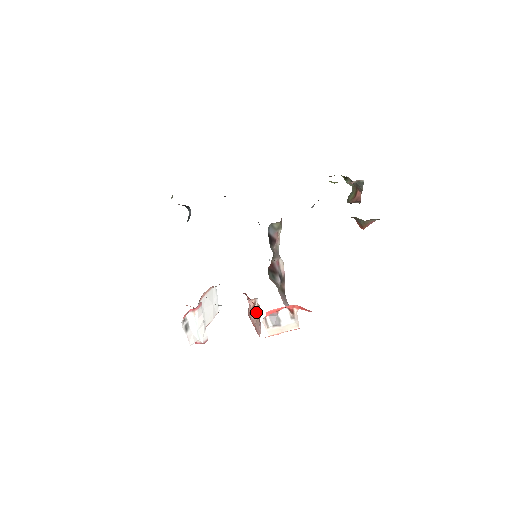
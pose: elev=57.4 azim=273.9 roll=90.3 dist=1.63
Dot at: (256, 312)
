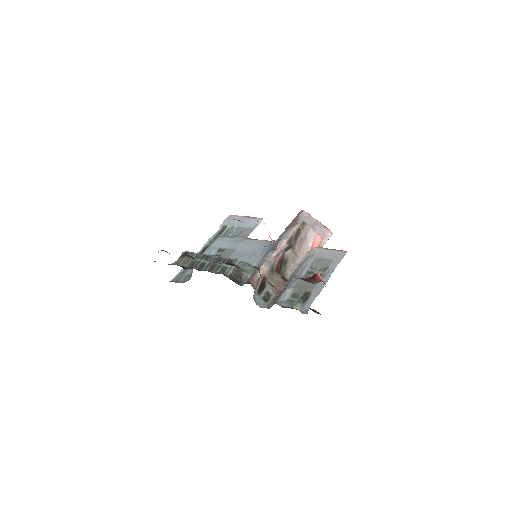
Dot at: occluded
